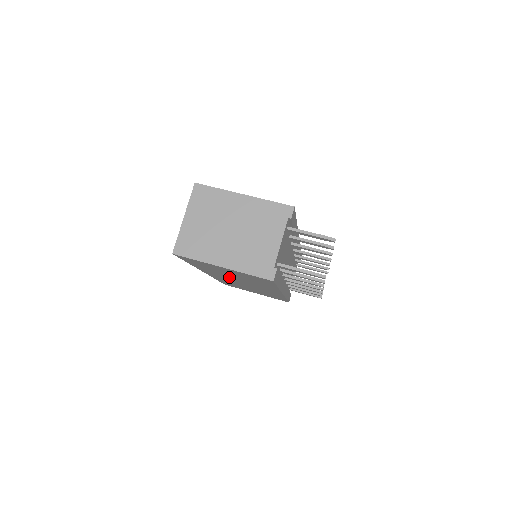
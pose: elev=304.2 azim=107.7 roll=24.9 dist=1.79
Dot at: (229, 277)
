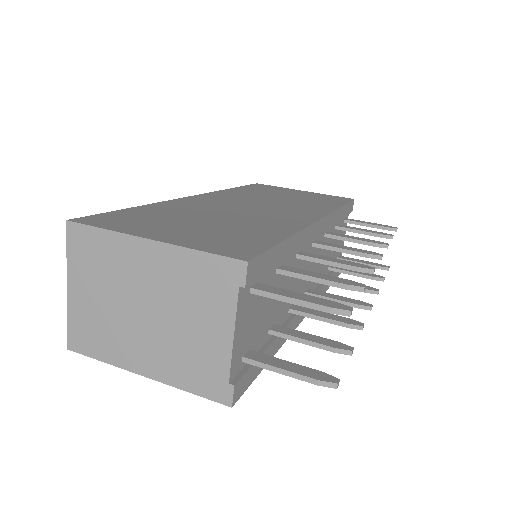
Dot at: occluded
